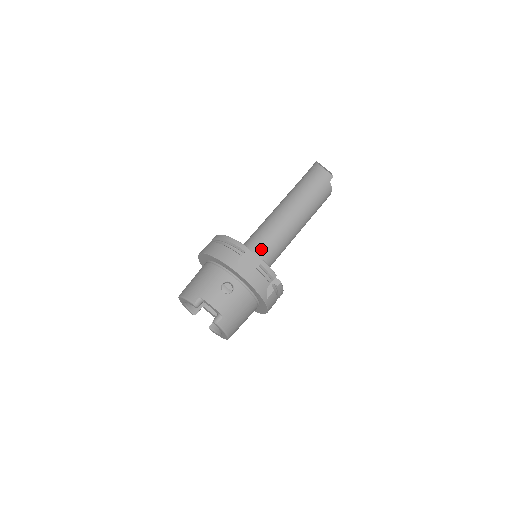
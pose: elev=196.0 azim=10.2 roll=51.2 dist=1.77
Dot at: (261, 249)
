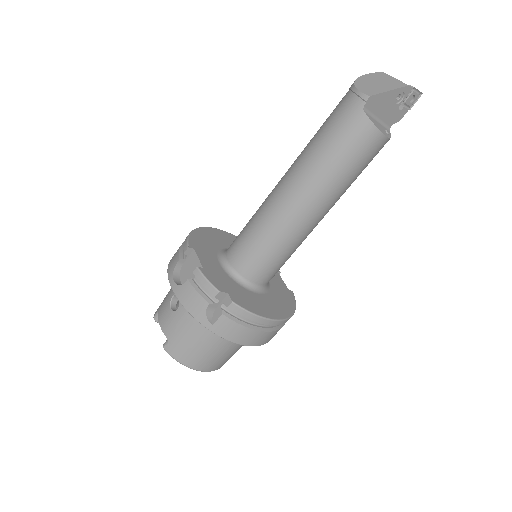
Dot at: (238, 247)
